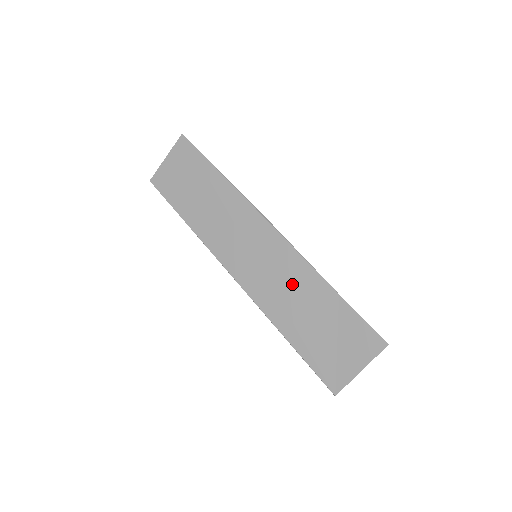
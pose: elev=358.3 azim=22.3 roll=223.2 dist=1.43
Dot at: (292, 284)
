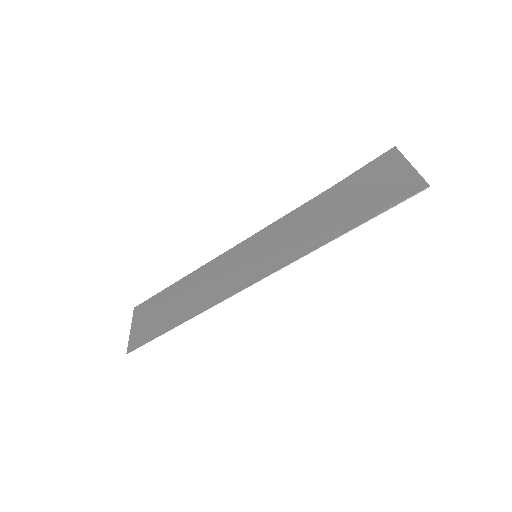
Dot at: (299, 225)
